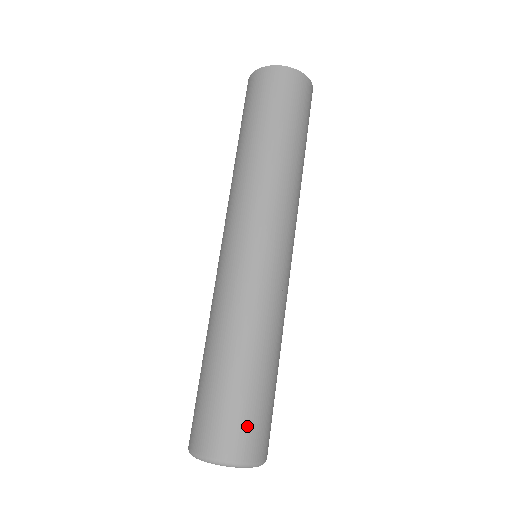
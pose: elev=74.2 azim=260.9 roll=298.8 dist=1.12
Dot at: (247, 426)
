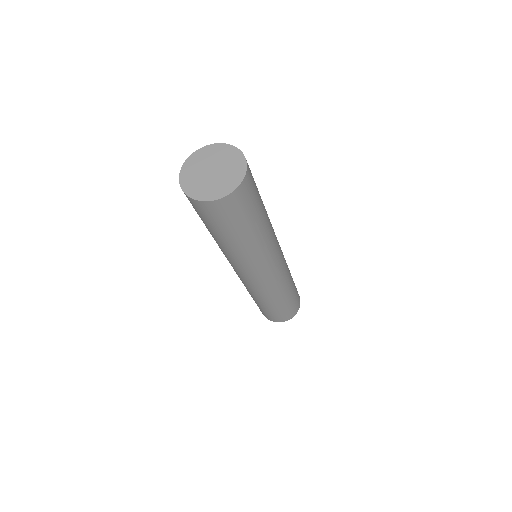
Dot at: (283, 316)
